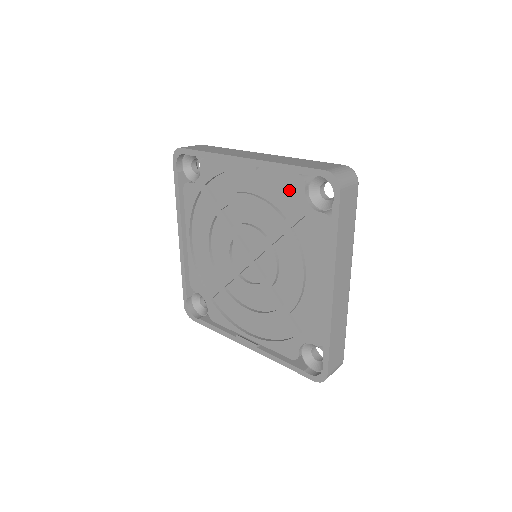
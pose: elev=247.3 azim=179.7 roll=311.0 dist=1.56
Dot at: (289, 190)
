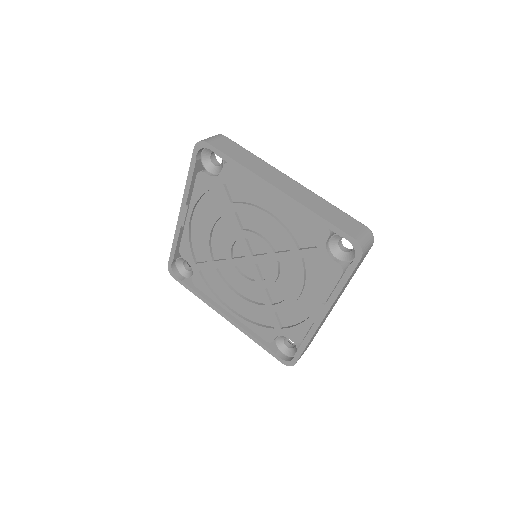
Dot at: (206, 188)
